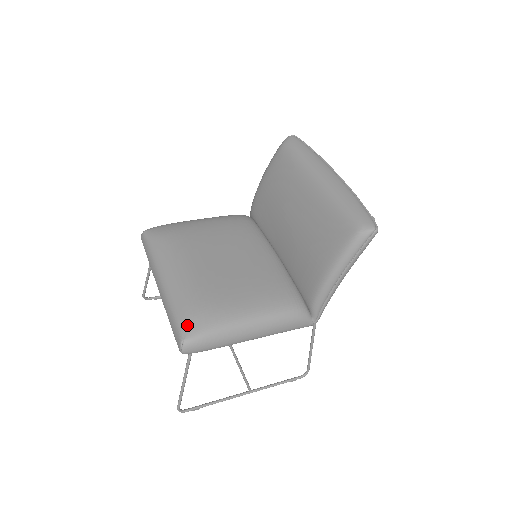
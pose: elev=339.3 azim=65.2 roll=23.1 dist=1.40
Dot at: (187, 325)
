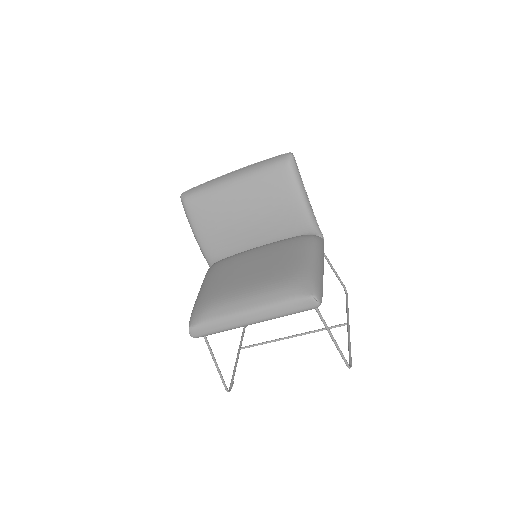
Dot at: (301, 291)
